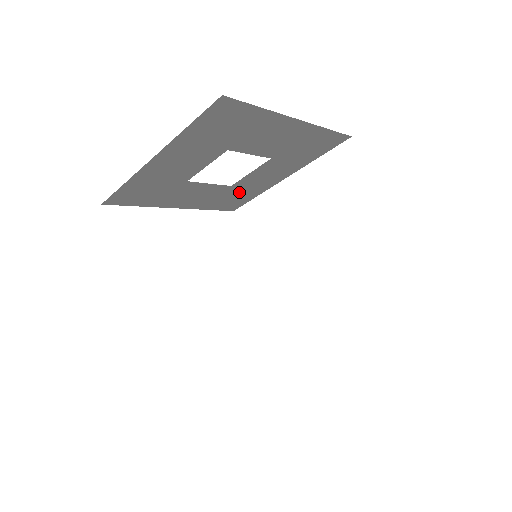
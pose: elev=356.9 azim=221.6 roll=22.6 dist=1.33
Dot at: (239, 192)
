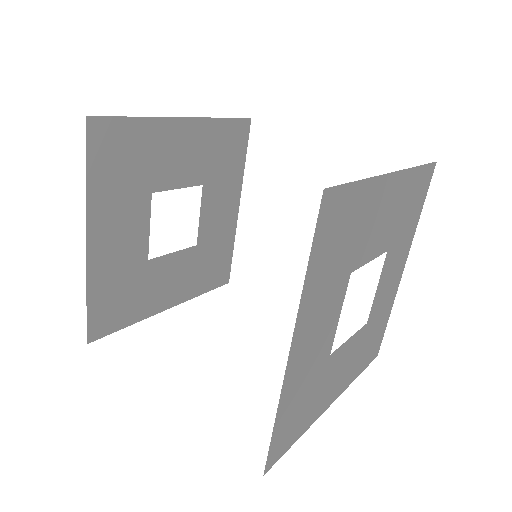
Dot at: (212, 251)
